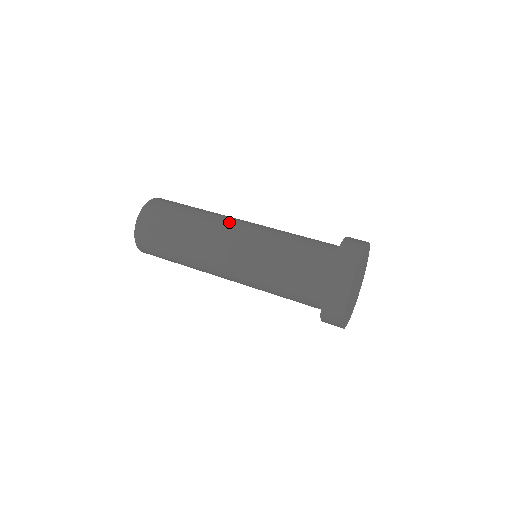
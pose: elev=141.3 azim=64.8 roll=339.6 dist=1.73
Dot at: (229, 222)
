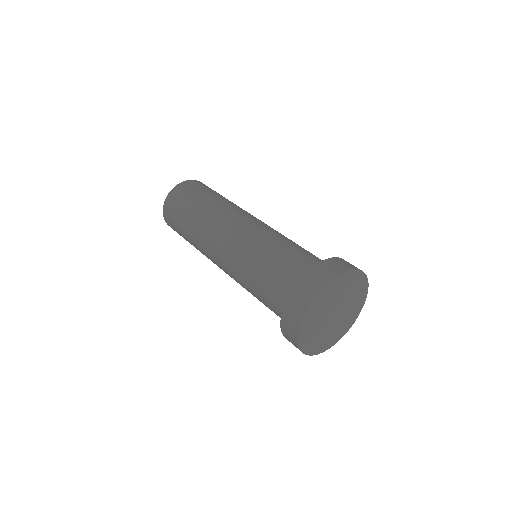
Dot at: (243, 214)
